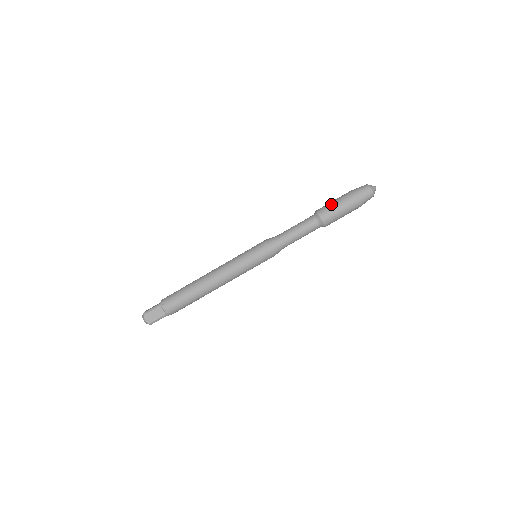
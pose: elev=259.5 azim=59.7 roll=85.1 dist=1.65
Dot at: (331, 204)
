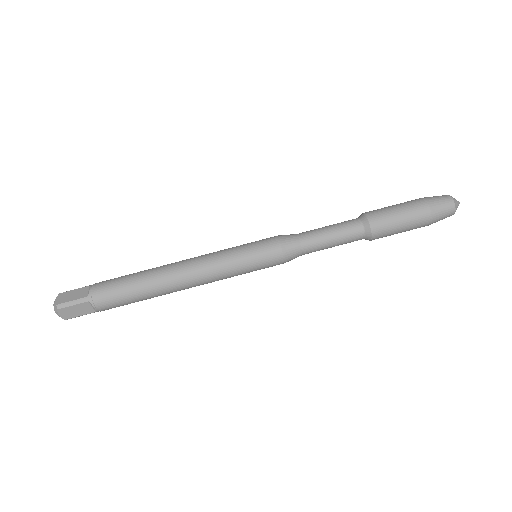
Dot at: (385, 207)
